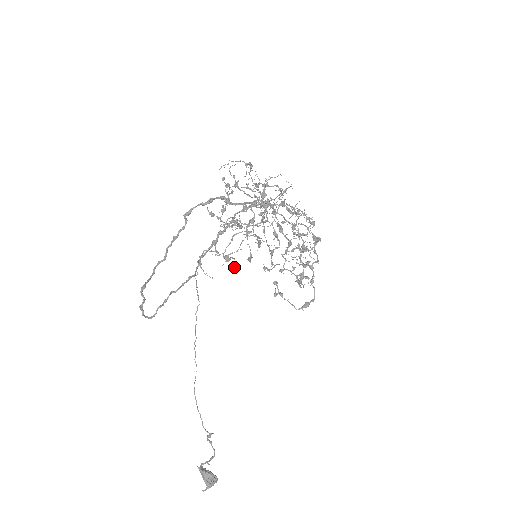
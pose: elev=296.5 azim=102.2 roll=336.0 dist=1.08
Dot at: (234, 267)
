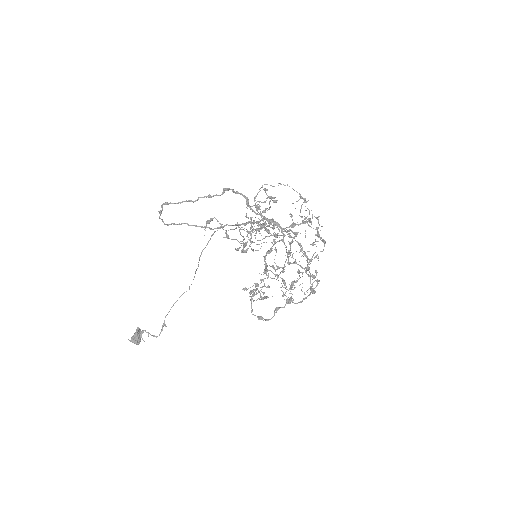
Dot at: (238, 248)
